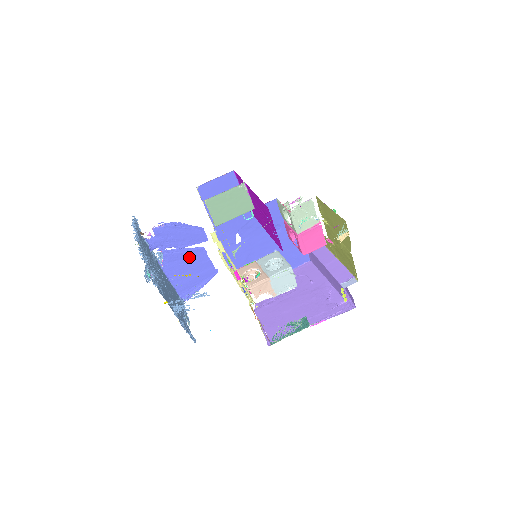
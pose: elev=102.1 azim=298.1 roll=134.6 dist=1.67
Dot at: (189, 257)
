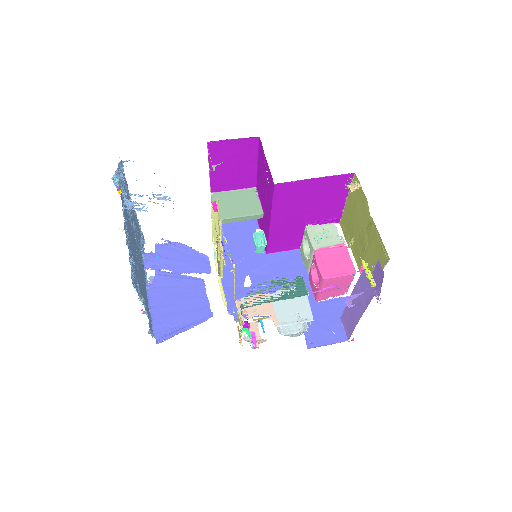
Dot at: (183, 286)
